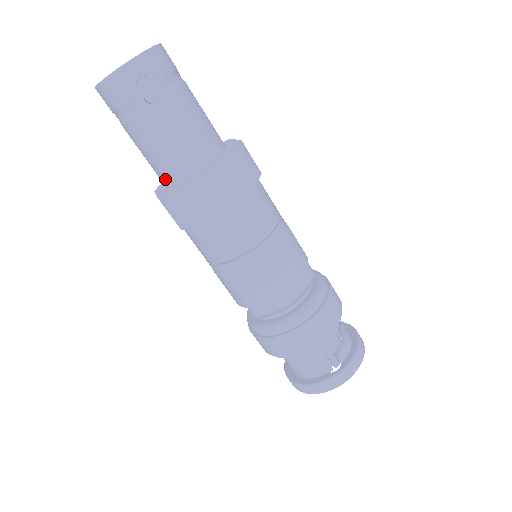
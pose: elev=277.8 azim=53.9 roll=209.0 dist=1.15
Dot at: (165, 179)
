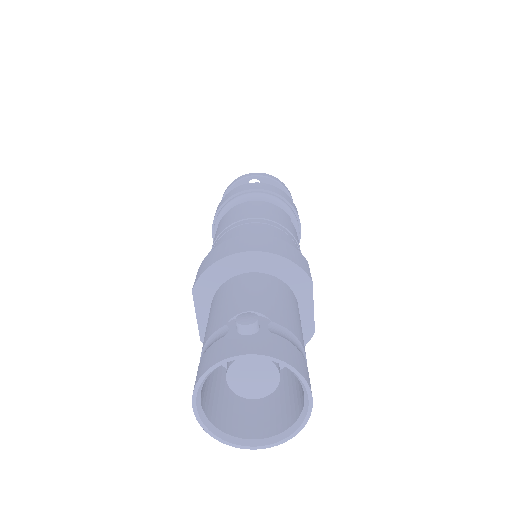
Dot at: occluded
